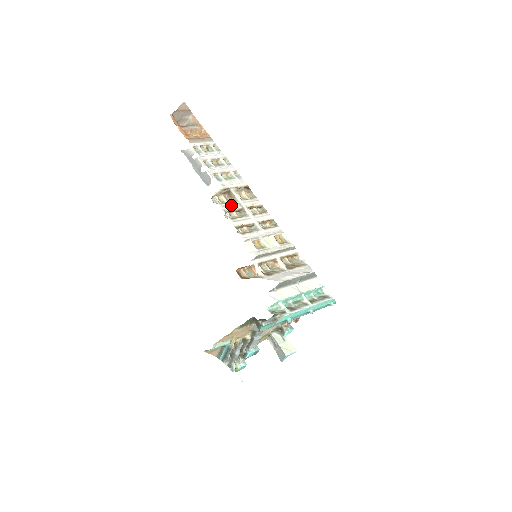
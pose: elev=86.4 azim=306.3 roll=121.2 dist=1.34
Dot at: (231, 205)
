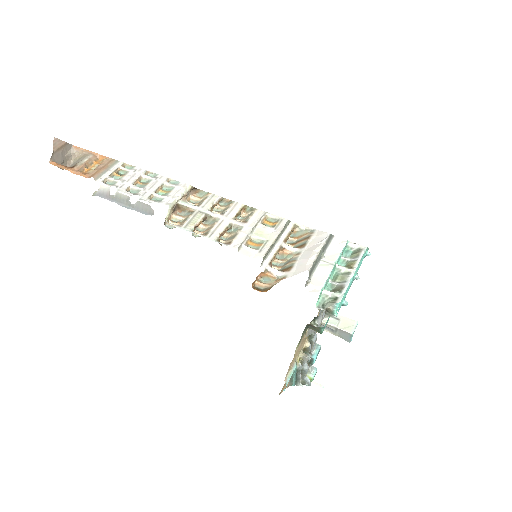
Dot at: (192, 220)
